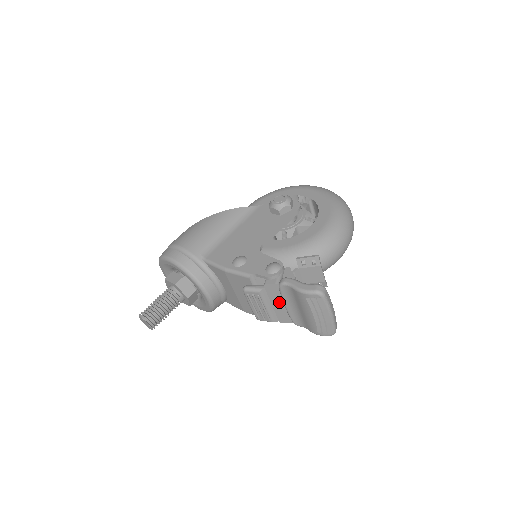
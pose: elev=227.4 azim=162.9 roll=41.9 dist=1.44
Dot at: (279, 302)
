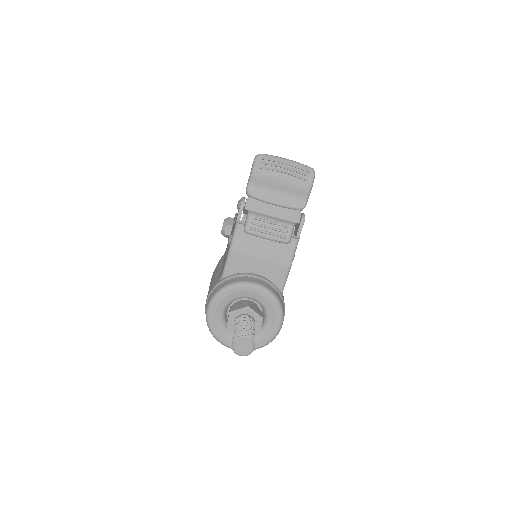
Dot at: (270, 208)
